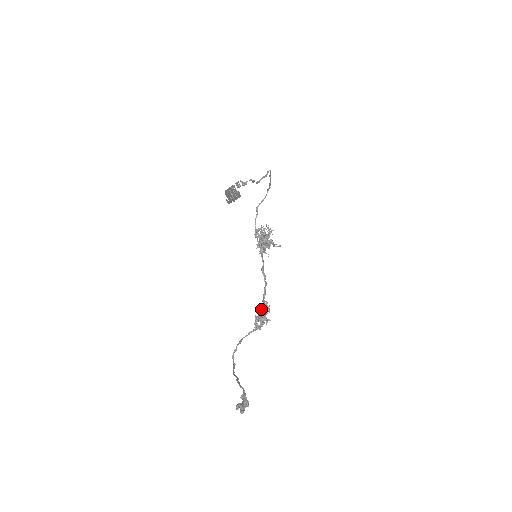
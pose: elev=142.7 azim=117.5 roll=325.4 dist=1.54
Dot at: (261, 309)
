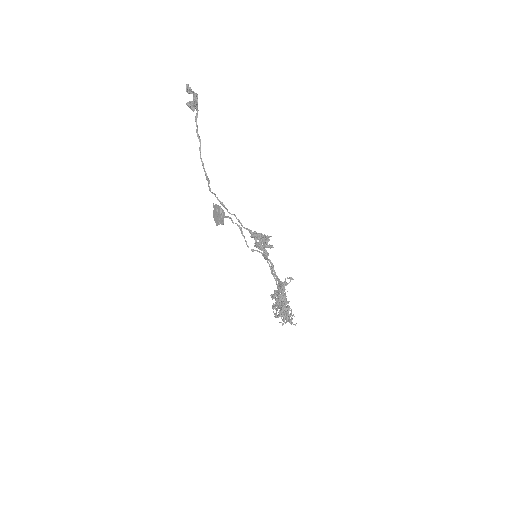
Dot at: occluded
